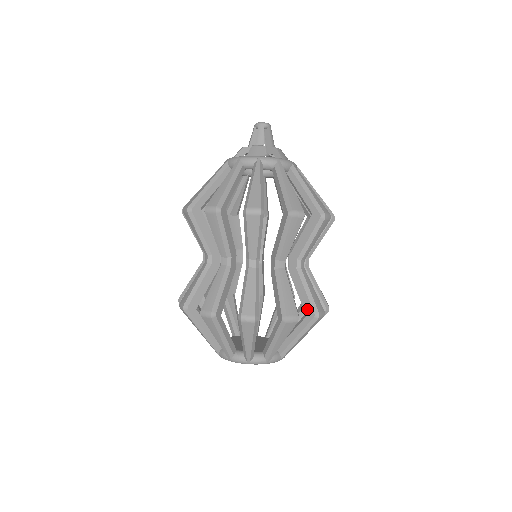
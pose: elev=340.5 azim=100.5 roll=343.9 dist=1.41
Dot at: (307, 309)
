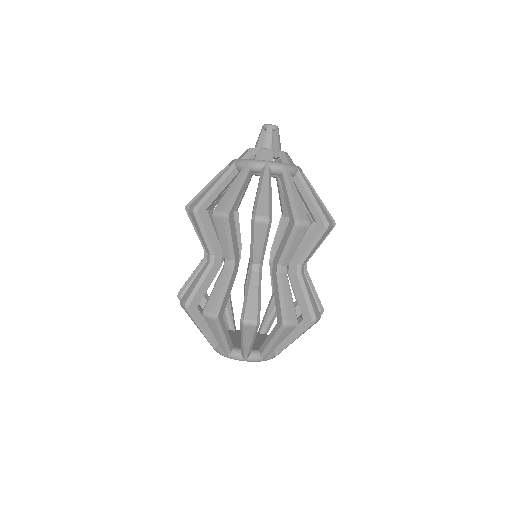
Dot at: (305, 312)
